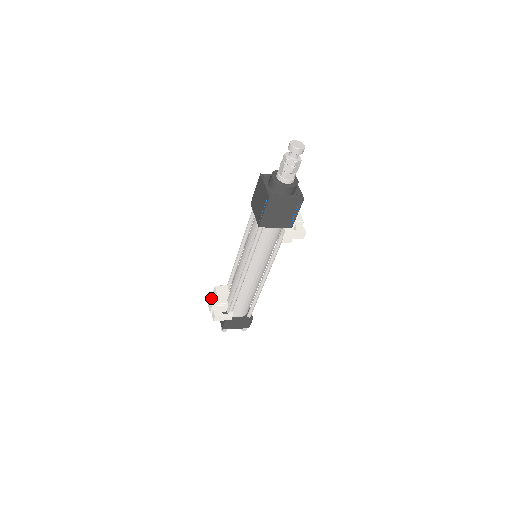
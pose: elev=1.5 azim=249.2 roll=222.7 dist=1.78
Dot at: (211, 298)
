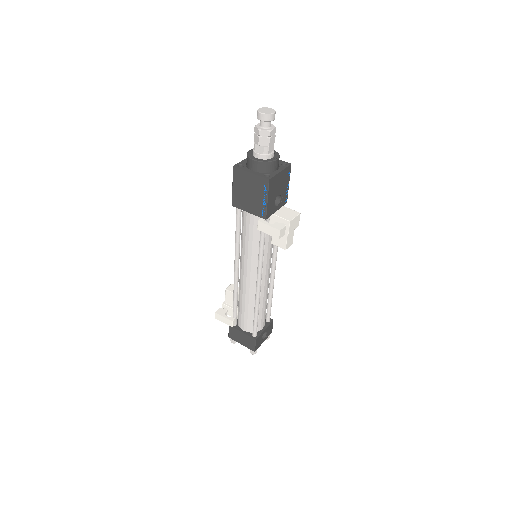
Dot at: occluded
